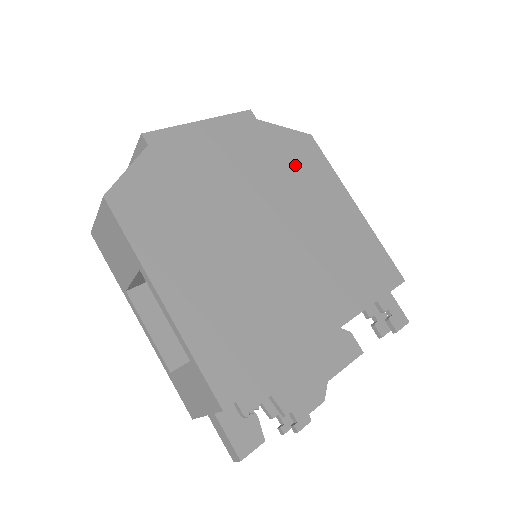
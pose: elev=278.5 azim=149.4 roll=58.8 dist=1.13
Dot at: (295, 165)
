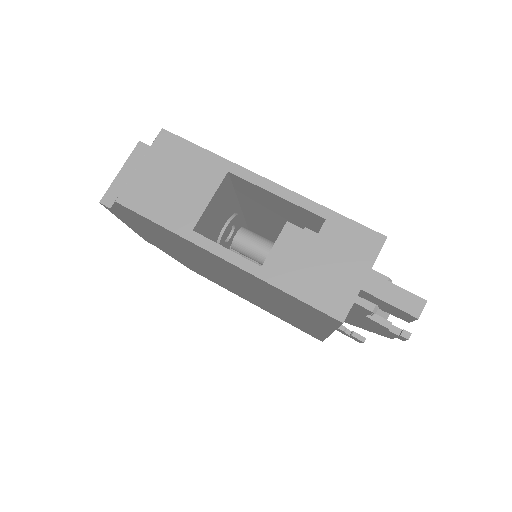
Dot at: occluded
